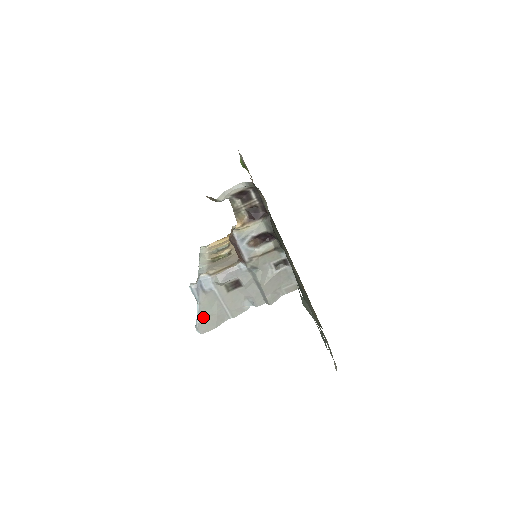
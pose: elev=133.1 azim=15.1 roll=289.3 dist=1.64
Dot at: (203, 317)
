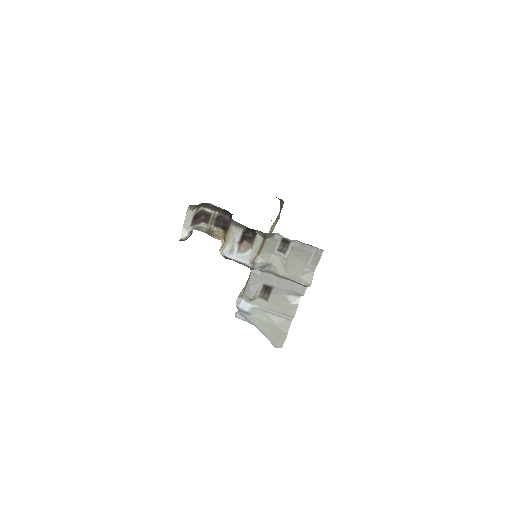
Dot at: (268, 334)
